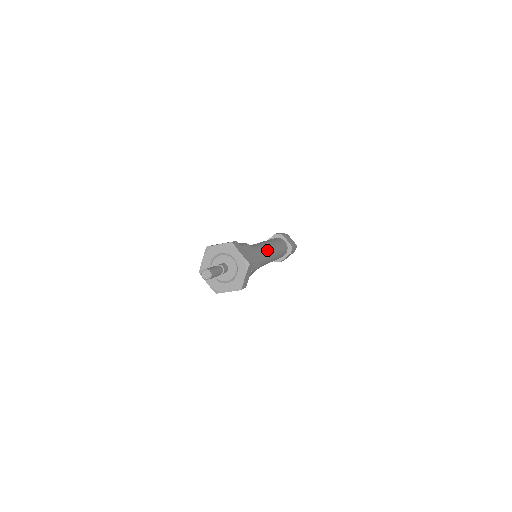
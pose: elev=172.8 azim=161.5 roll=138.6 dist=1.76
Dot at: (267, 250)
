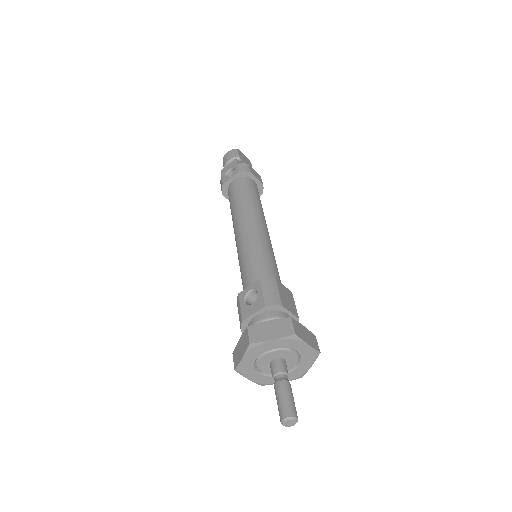
Dot at: (271, 244)
